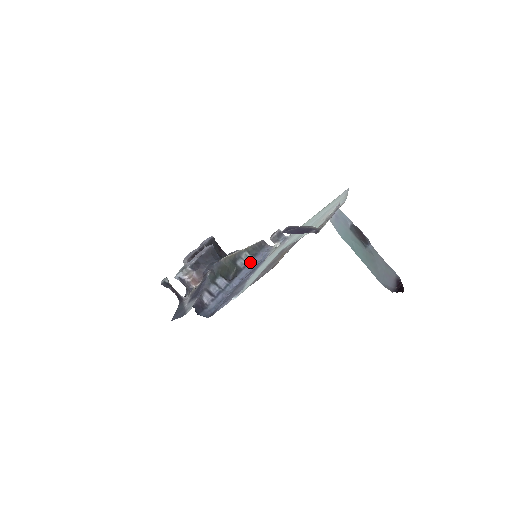
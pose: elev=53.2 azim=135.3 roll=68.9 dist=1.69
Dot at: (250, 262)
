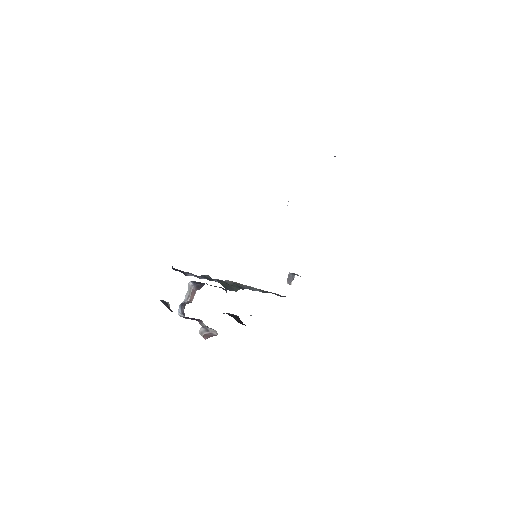
Dot at: (259, 291)
